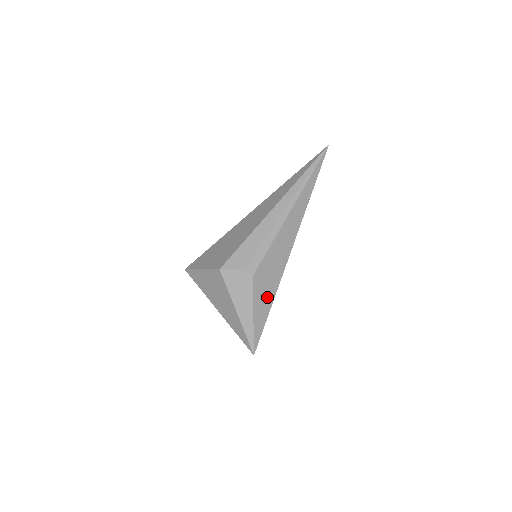
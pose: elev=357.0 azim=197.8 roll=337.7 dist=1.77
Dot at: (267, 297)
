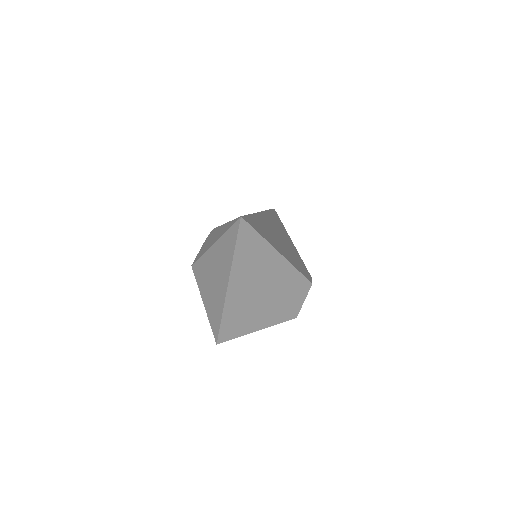
Dot at: occluded
